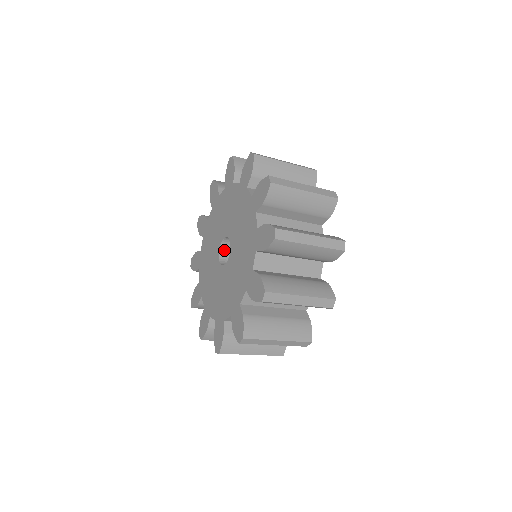
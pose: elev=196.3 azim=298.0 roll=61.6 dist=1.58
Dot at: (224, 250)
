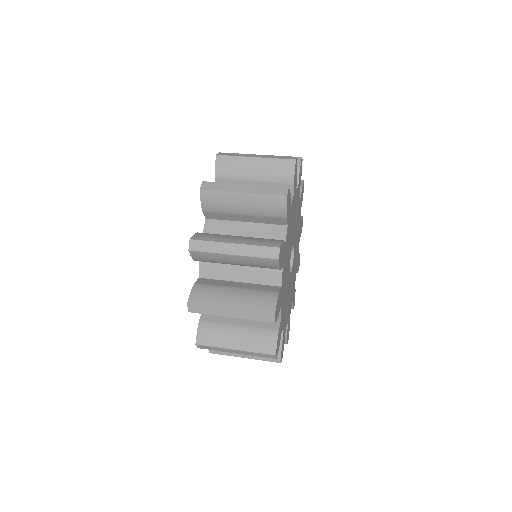
Dot at: occluded
